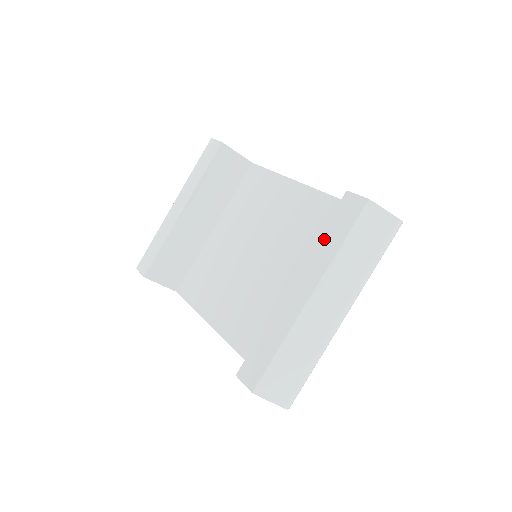
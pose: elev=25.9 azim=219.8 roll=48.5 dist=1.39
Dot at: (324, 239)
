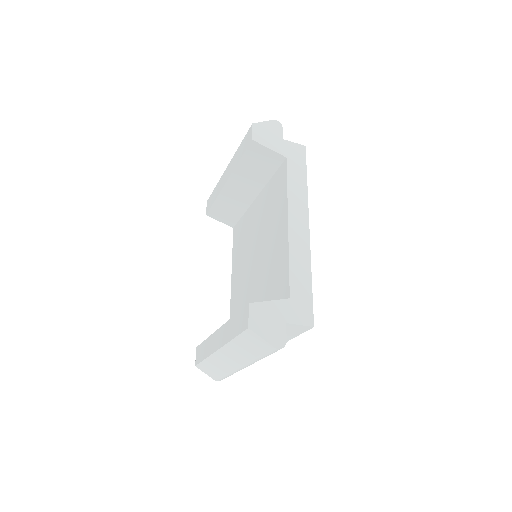
Dot at: (232, 322)
